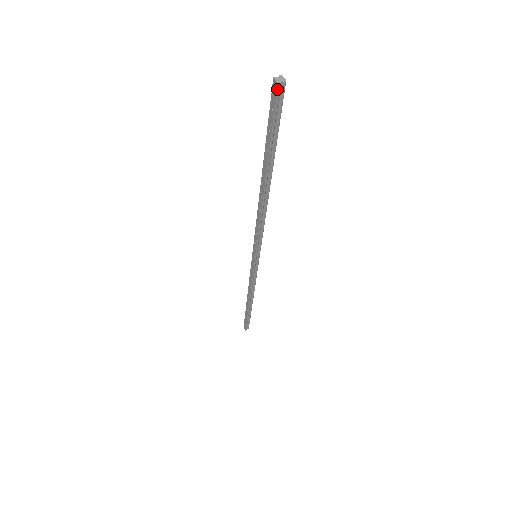
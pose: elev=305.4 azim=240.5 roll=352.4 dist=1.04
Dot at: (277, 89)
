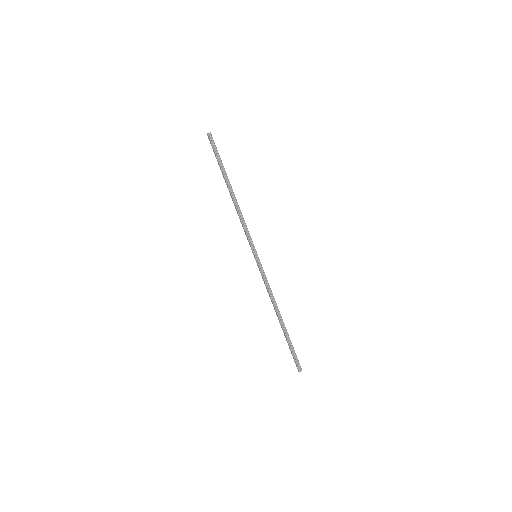
Dot at: (208, 136)
